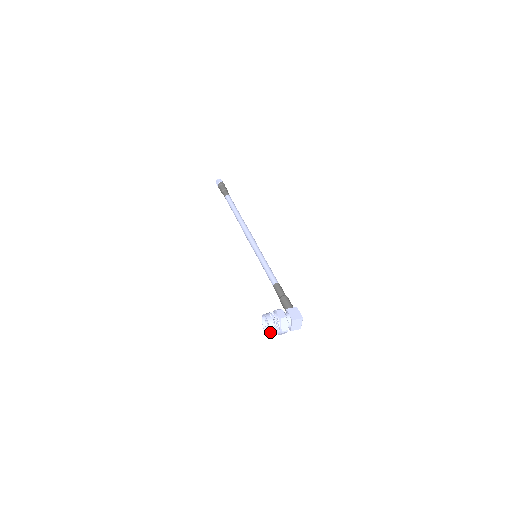
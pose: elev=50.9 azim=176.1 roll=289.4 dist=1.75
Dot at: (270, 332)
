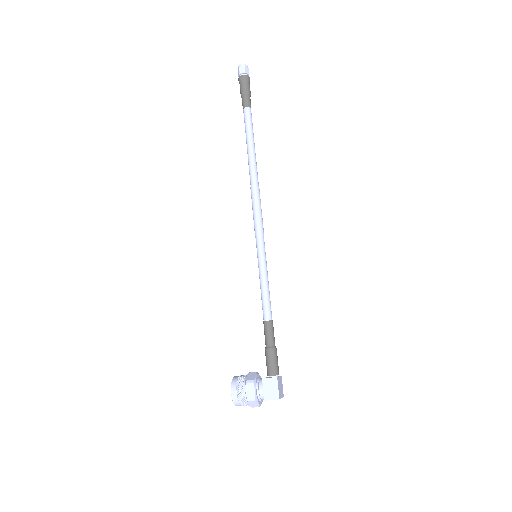
Dot at: (237, 405)
